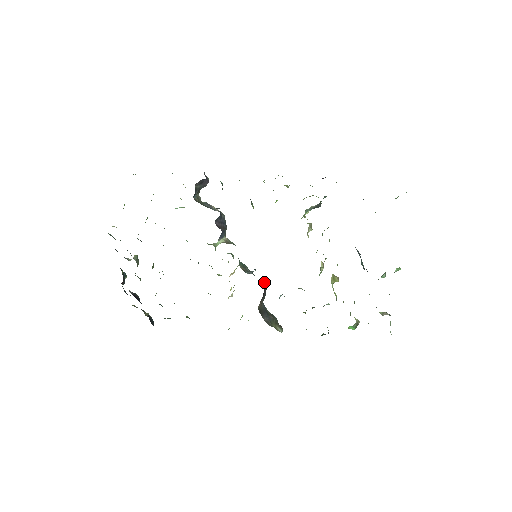
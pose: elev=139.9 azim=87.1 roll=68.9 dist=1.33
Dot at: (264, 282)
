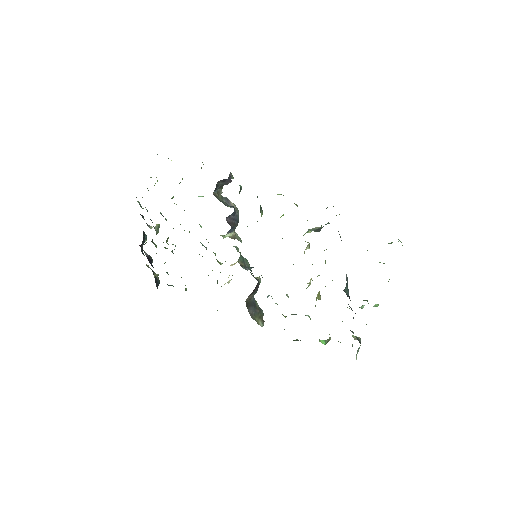
Dot at: (260, 279)
